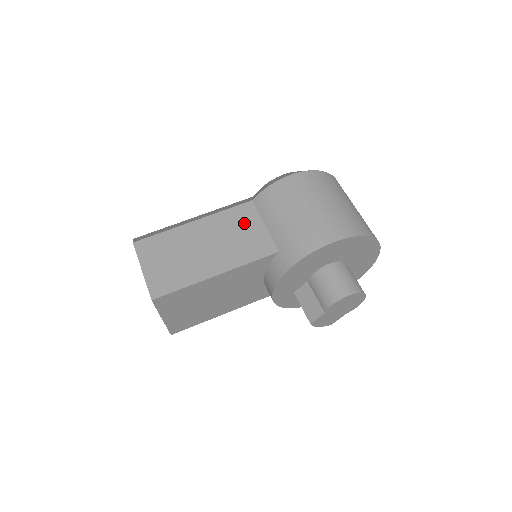
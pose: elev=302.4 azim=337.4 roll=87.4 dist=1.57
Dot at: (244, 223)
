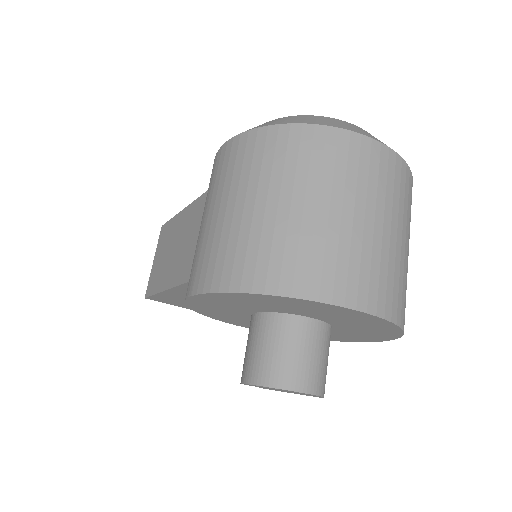
Dot at: occluded
